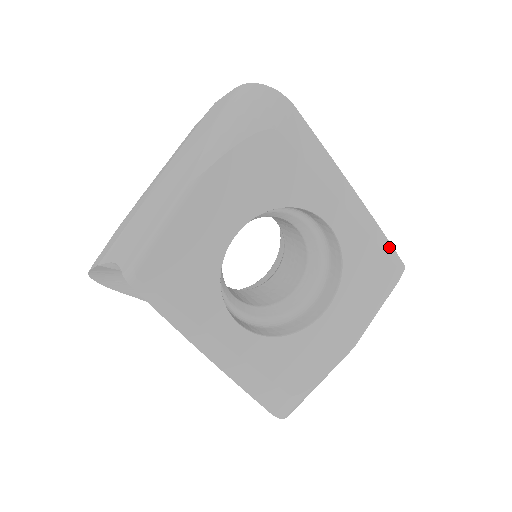
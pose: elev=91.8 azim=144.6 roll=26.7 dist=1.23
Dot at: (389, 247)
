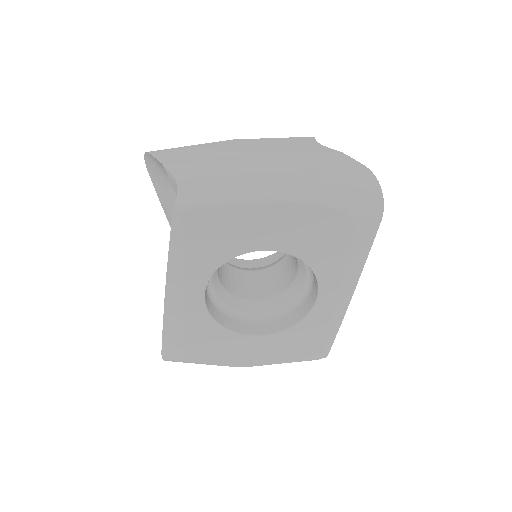
Dot at: (332, 340)
